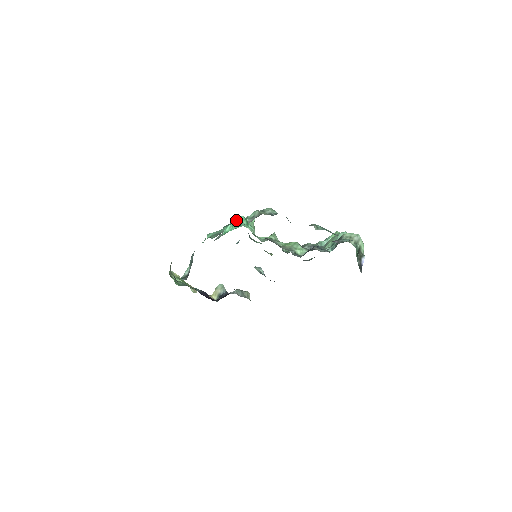
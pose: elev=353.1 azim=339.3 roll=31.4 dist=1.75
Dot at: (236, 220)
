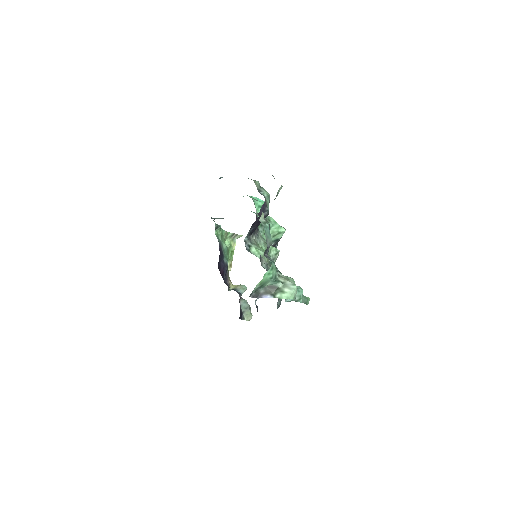
Dot at: occluded
